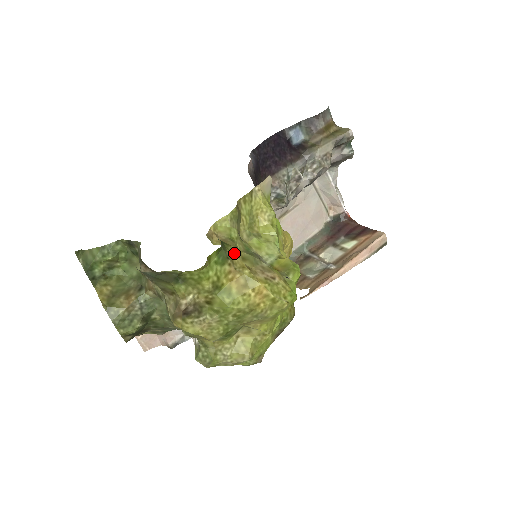
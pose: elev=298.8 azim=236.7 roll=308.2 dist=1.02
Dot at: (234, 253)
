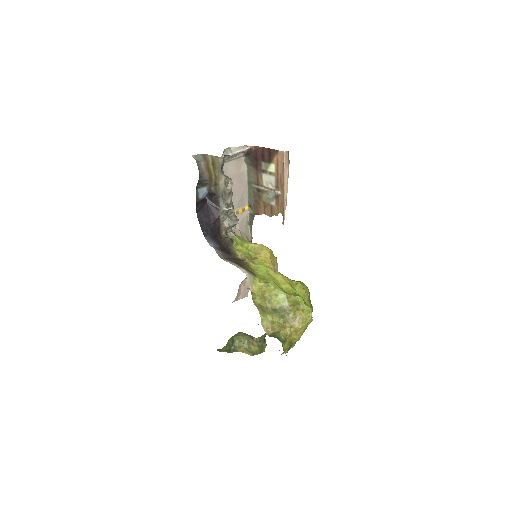
Dot at: (283, 332)
